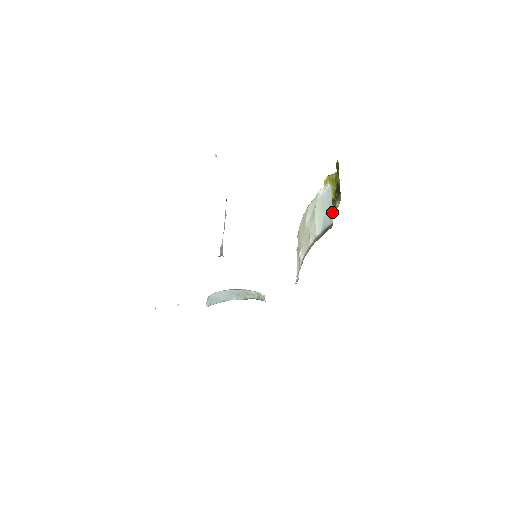
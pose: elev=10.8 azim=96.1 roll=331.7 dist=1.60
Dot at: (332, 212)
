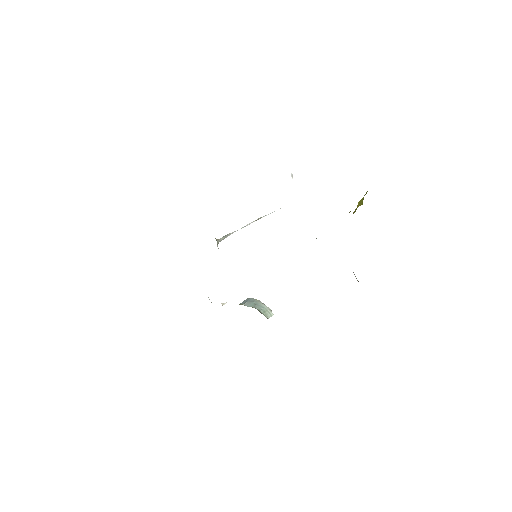
Dot at: occluded
